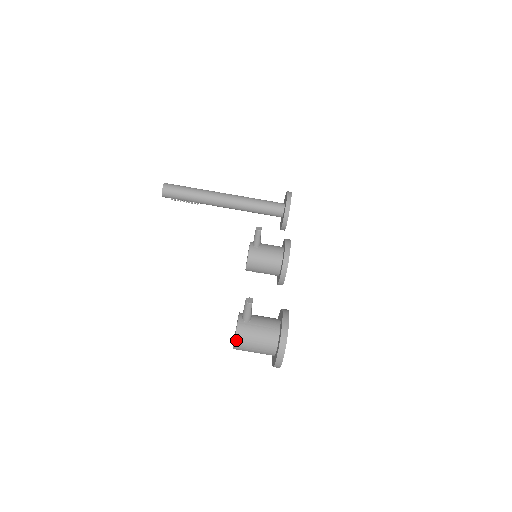
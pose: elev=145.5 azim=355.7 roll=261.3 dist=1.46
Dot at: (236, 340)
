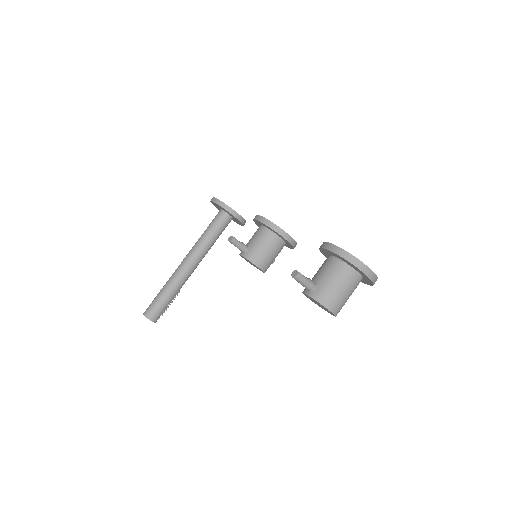
Dot at: (328, 308)
